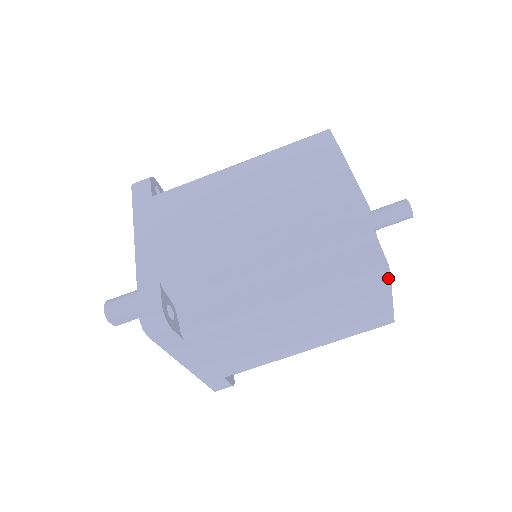
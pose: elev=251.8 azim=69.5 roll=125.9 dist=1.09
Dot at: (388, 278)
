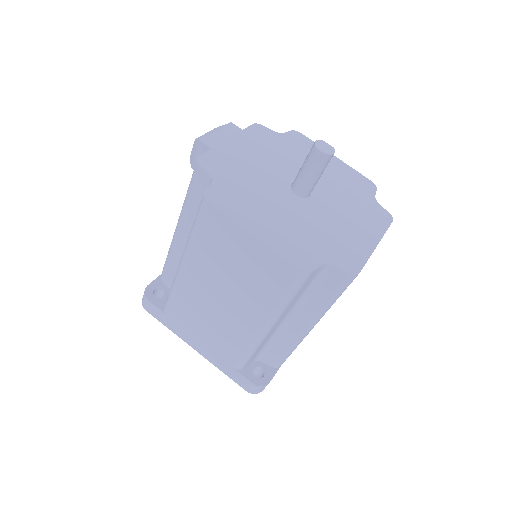
Dot at: occluded
